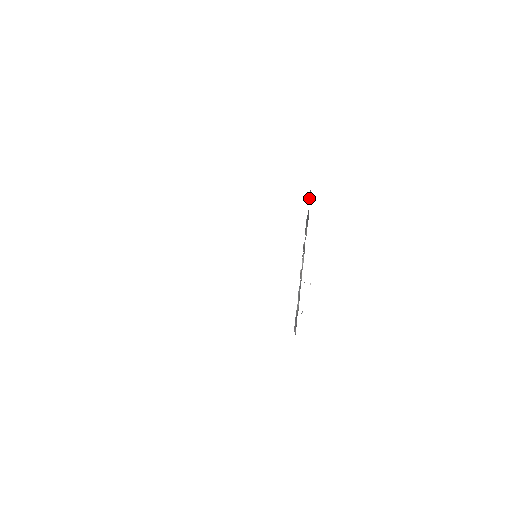
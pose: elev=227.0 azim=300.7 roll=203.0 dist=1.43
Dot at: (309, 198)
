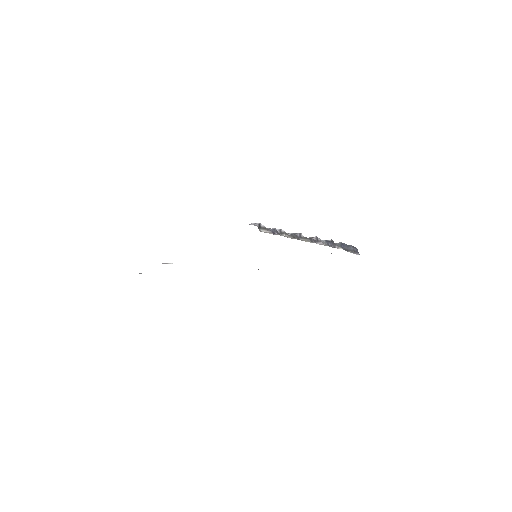
Dot at: occluded
